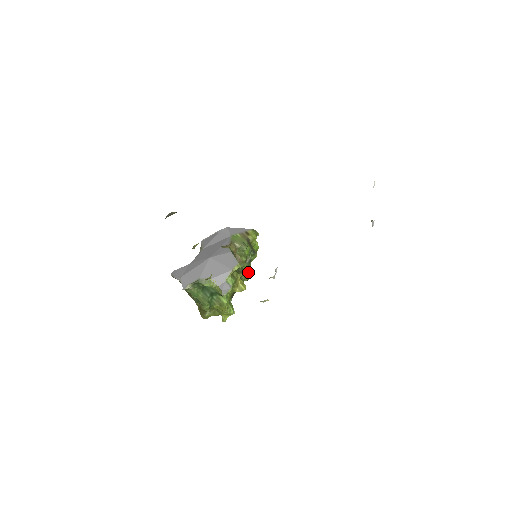
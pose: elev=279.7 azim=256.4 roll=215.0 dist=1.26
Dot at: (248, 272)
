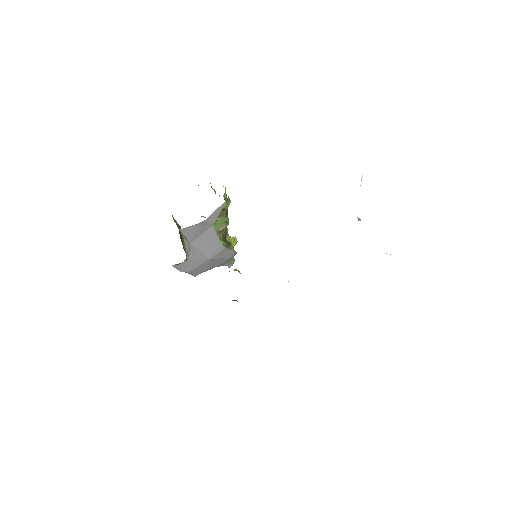
Dot at: (214, 191)
